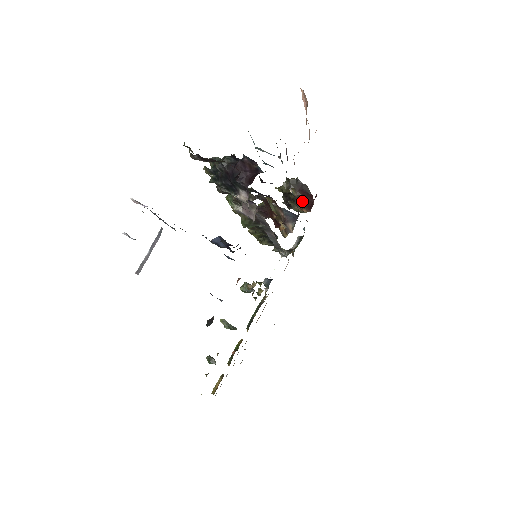
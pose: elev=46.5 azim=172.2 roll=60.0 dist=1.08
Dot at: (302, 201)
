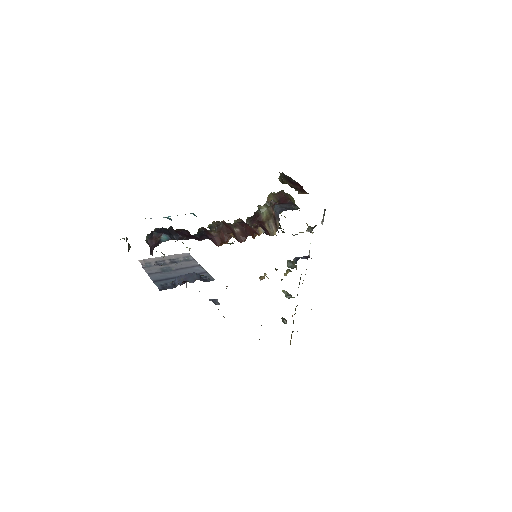
Dot at: (297, 189)
